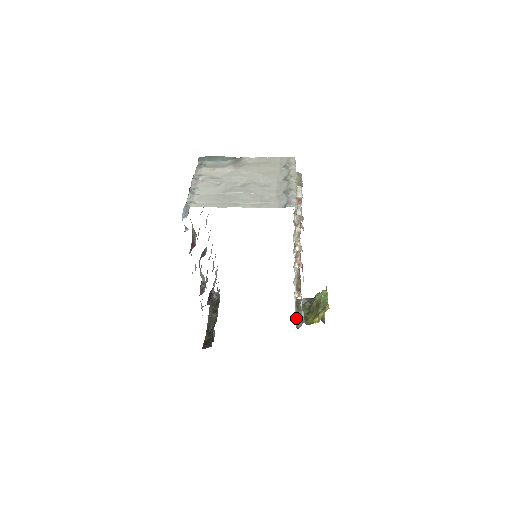
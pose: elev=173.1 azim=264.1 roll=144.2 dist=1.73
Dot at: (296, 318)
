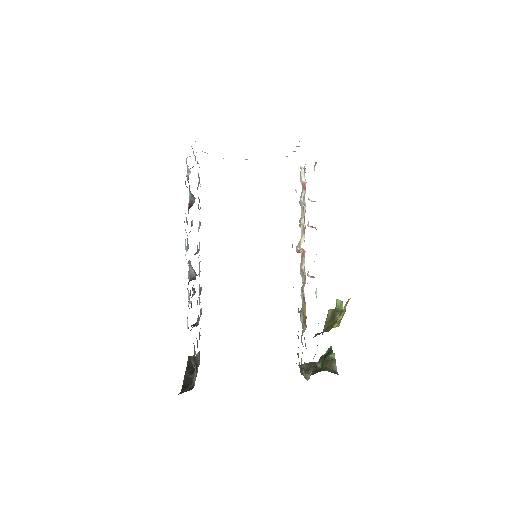
Dot at: occluded
